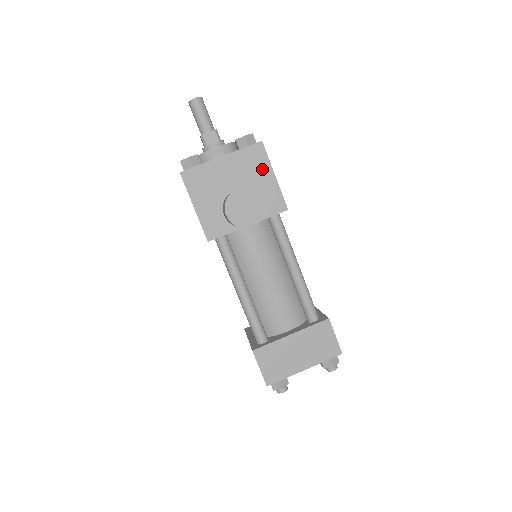
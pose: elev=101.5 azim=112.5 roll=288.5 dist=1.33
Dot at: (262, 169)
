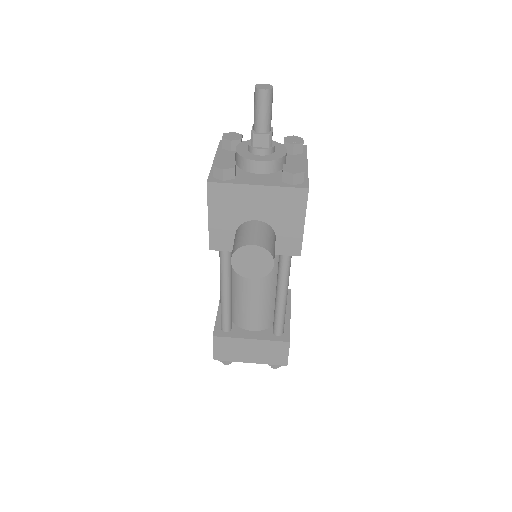
Dot at: (294, 213)
